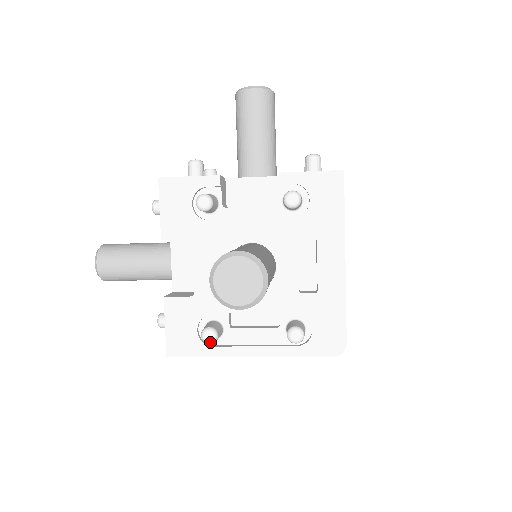
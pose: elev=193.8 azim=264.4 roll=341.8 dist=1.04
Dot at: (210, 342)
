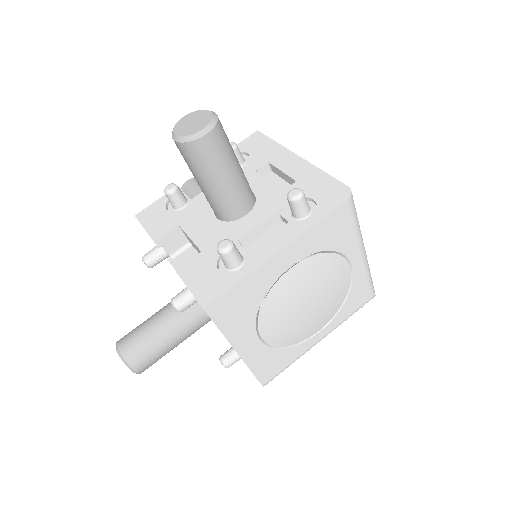
Dot at: occluded
